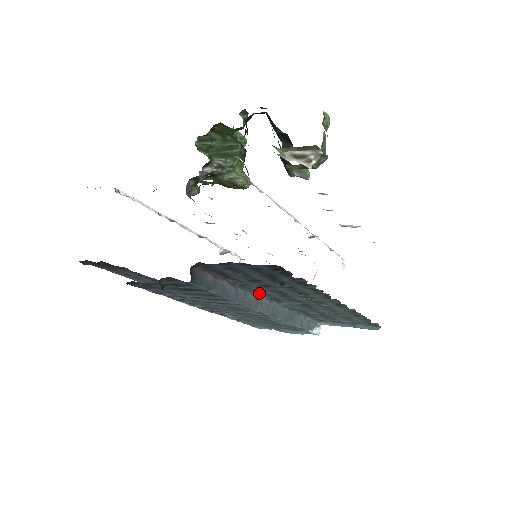
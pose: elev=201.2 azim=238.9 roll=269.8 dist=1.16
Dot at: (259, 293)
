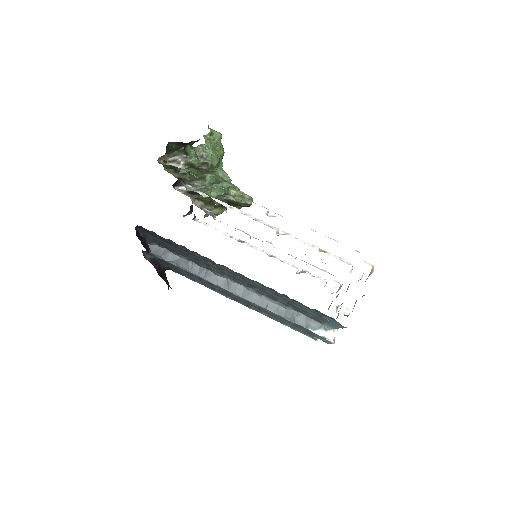
Dot at: (219, 273)
